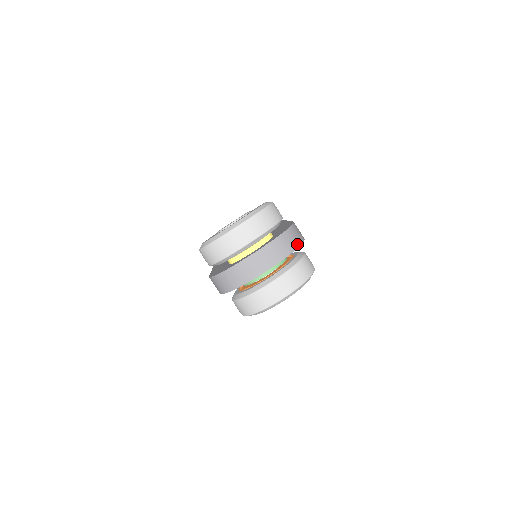
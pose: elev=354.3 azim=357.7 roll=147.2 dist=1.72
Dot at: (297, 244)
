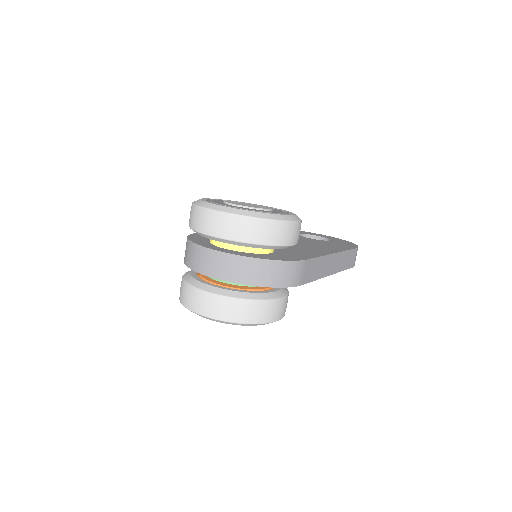
Dot at: (271, 283)
